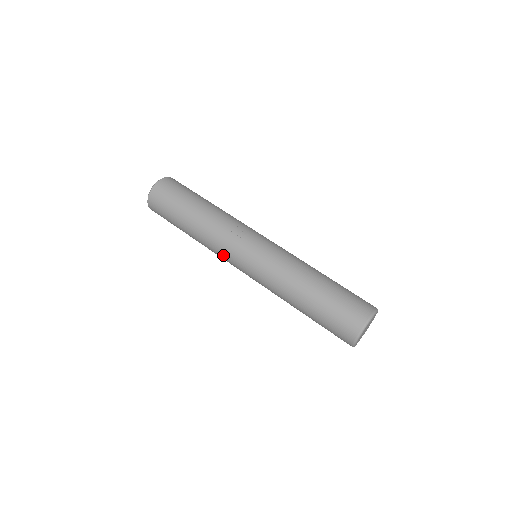
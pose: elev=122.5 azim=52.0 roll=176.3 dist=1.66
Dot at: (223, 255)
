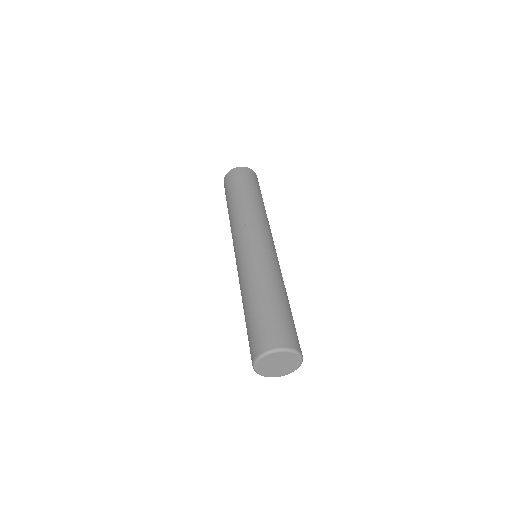
Dot at: occluded
